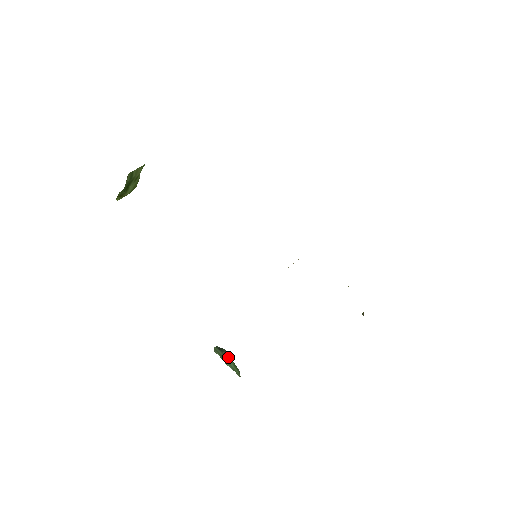
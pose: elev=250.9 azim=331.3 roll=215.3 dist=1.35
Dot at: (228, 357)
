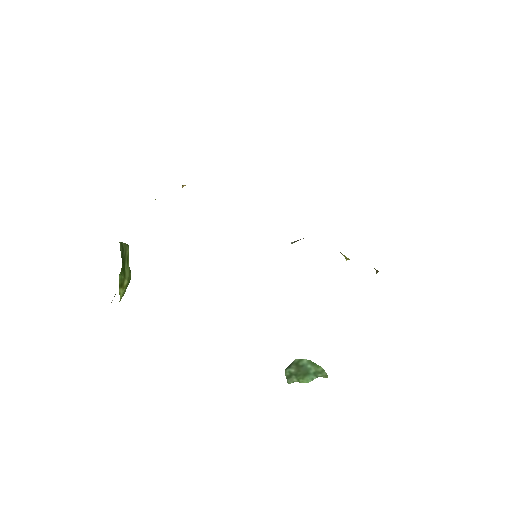
Dot at: (301, 359)
